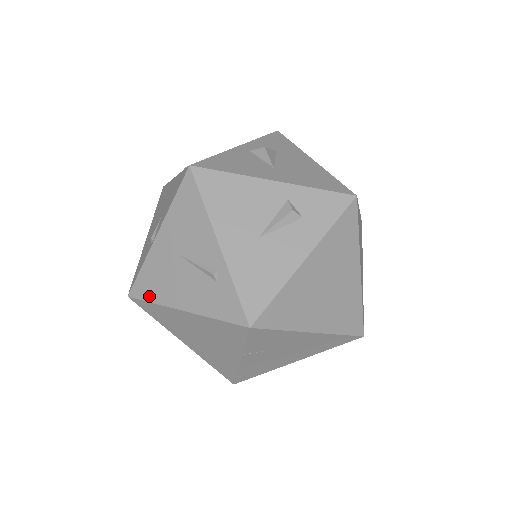
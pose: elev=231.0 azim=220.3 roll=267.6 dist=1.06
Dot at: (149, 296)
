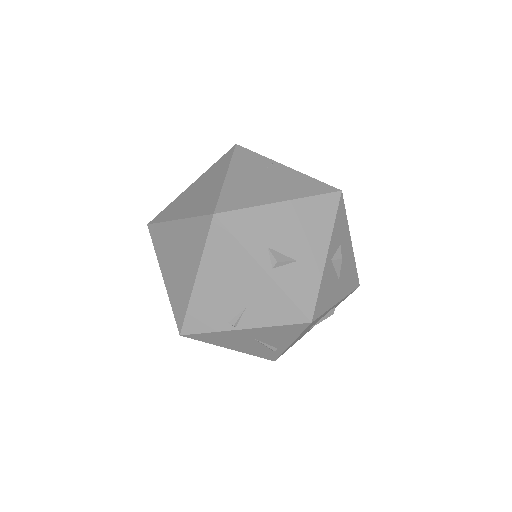
Dot at: (205, 341)
